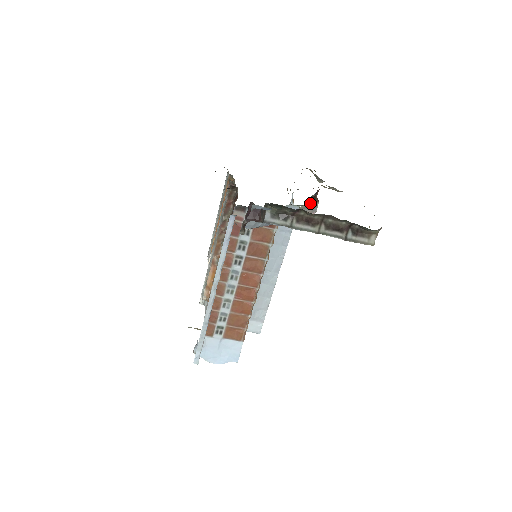
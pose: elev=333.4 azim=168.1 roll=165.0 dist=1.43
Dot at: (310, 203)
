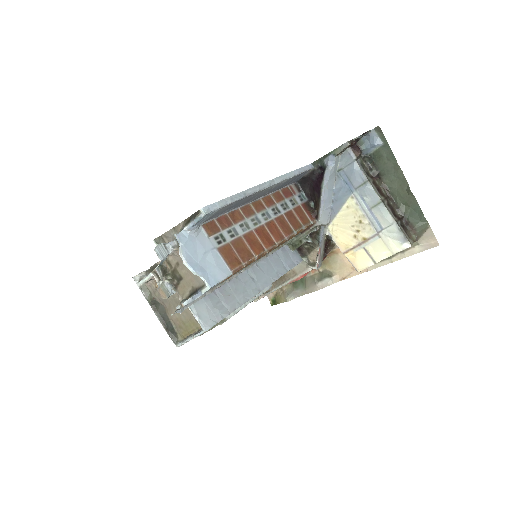
Dot at: (324, 251)
